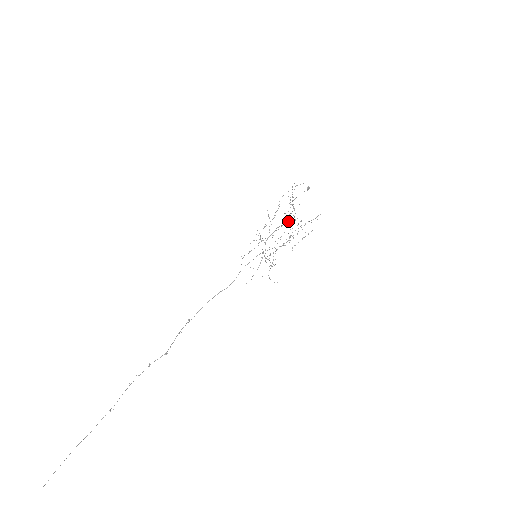
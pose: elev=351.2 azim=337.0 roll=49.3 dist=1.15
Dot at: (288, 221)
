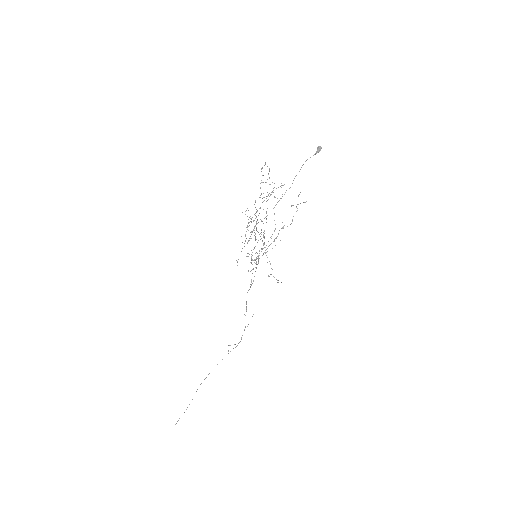
Dot at: (256, 217)
